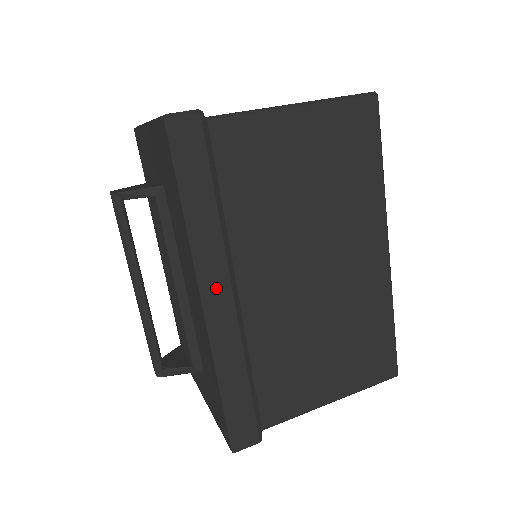
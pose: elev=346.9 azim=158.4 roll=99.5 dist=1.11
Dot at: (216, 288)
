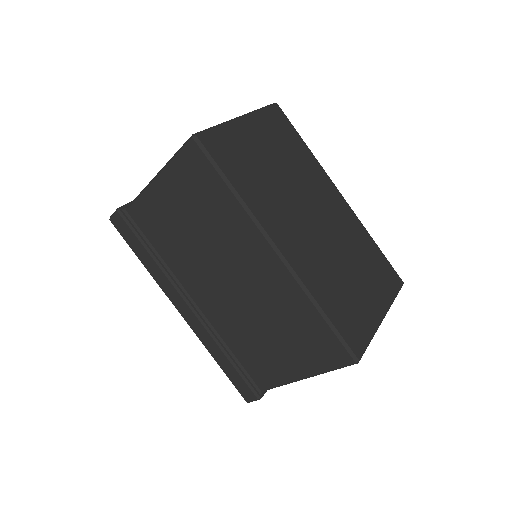
Dot at: (178, 303)
